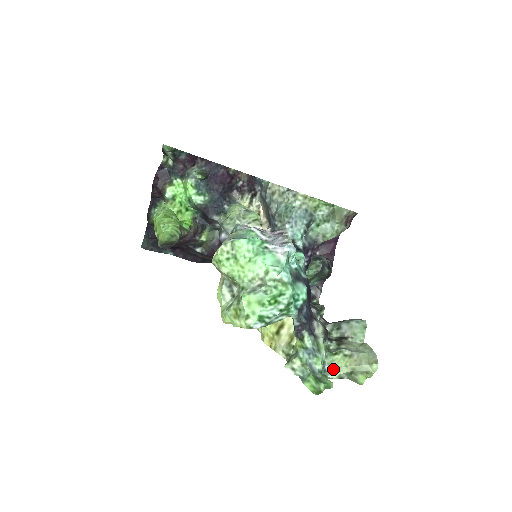
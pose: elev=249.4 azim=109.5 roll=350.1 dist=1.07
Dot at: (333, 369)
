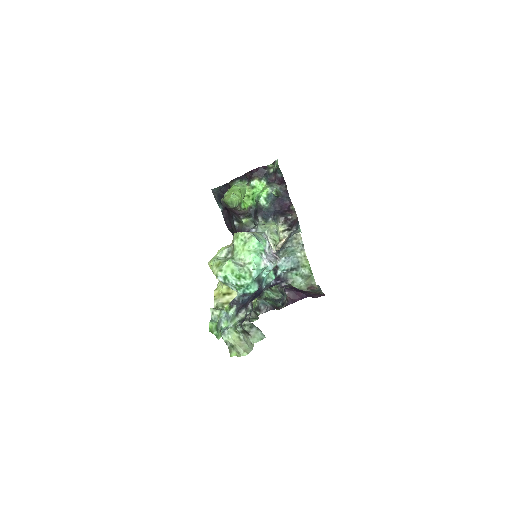
Dot at: (228, 335)
